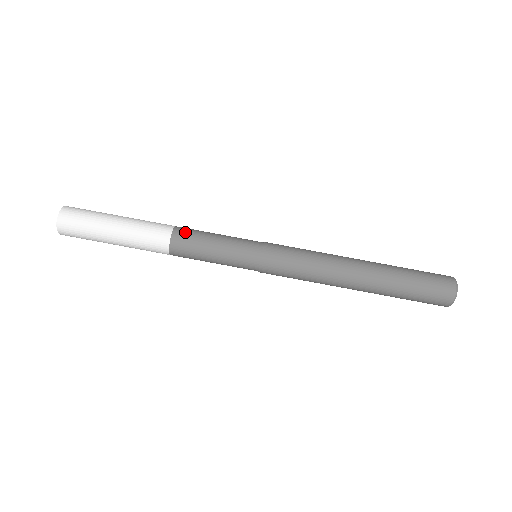
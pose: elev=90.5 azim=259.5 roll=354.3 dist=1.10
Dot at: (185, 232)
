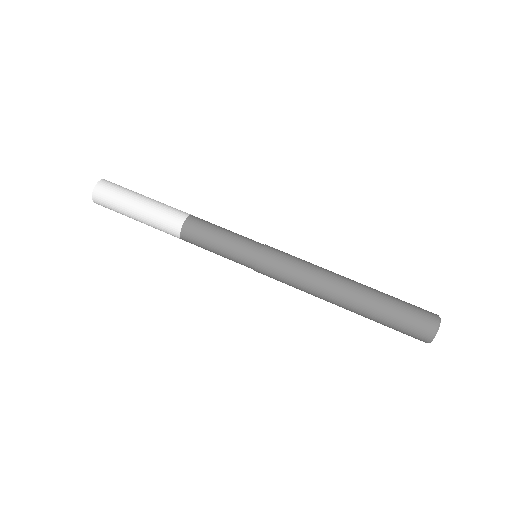
Dot at: (201, 219)
